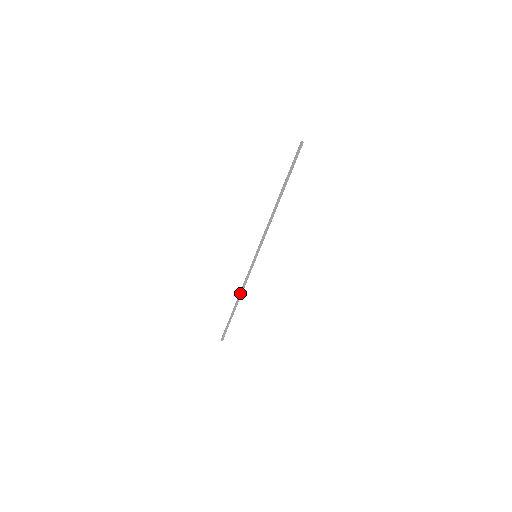
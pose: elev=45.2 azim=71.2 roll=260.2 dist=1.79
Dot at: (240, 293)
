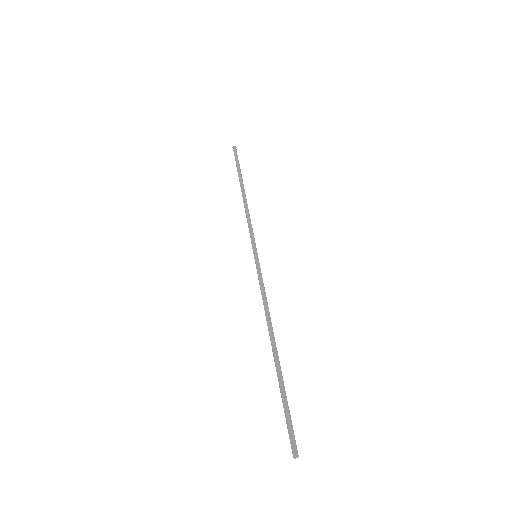
Dot at: (244, 206)
